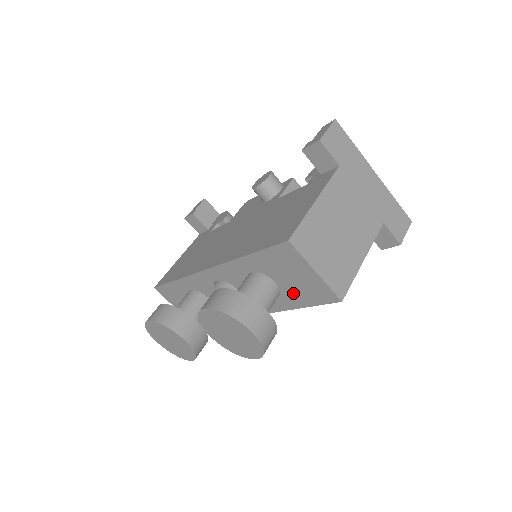
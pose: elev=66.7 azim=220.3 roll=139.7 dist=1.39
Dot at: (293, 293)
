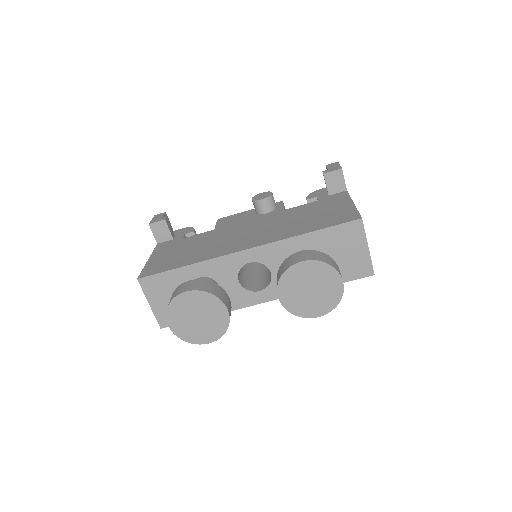
Dot at: occluded
